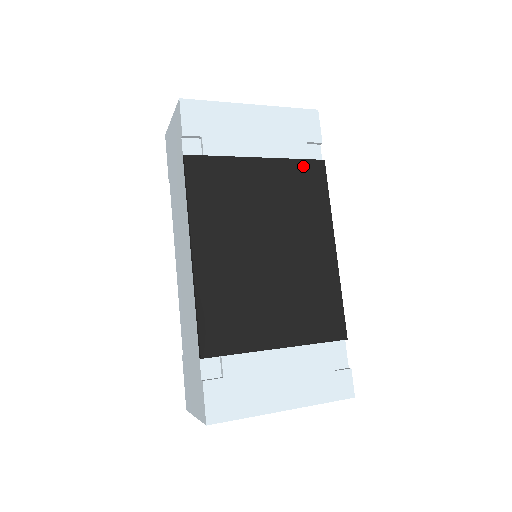
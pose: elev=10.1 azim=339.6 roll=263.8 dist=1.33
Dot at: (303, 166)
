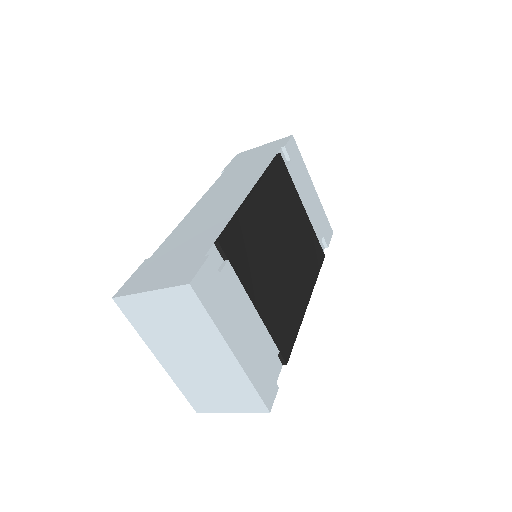
Dot at: (317, 243)
